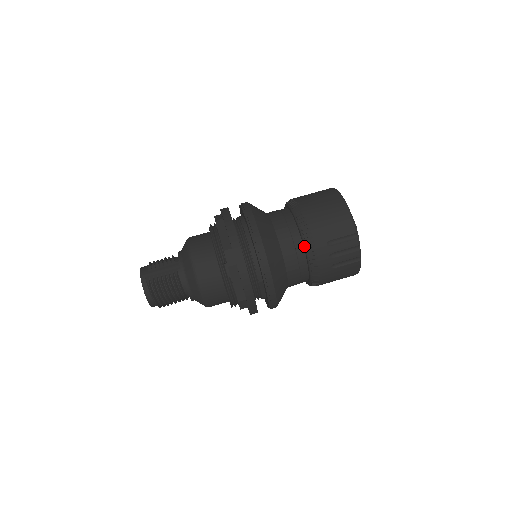
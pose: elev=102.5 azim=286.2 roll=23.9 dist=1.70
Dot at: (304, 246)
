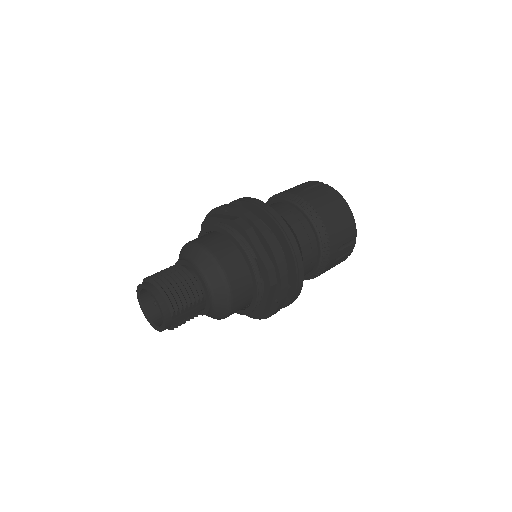
Dot at: (271, 201)
